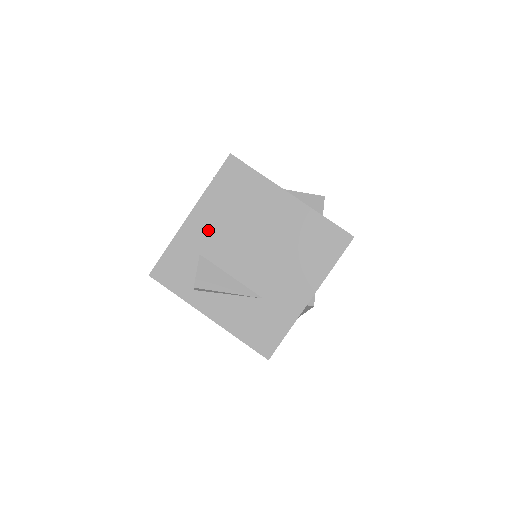
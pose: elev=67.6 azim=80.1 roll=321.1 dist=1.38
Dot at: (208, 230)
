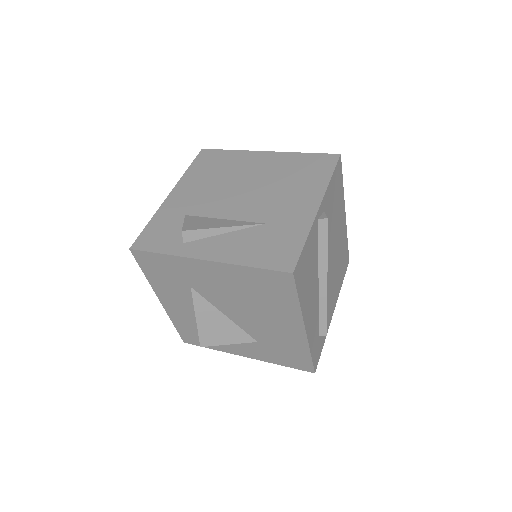
Dot at: (191, 197)
